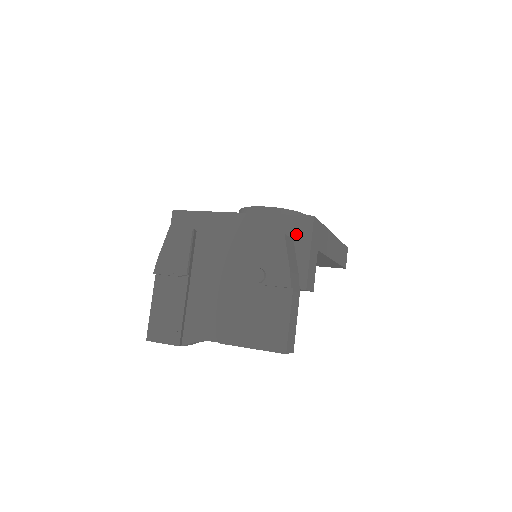
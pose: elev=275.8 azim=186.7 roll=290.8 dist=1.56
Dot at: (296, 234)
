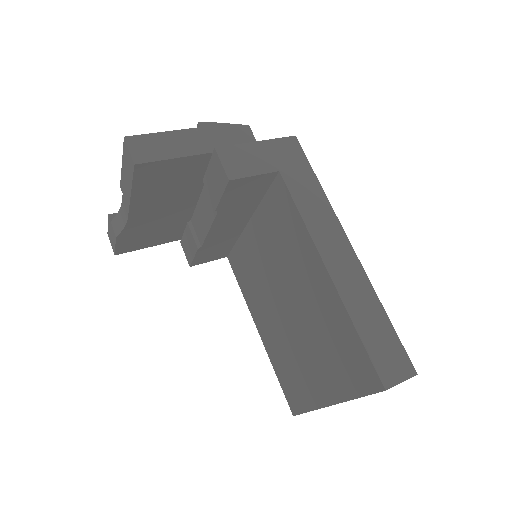
Dot at: occluded
